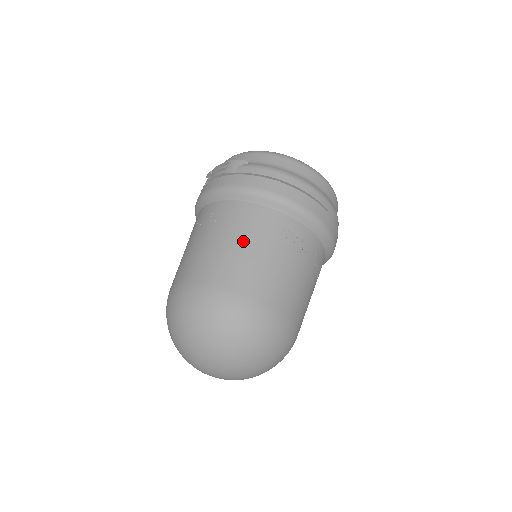
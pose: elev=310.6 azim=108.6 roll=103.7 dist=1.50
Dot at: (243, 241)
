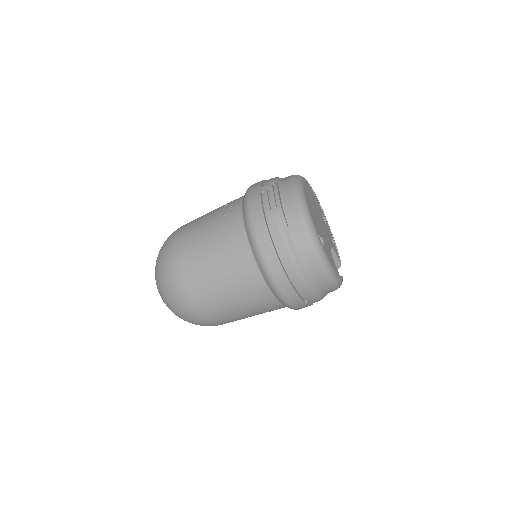
Dot at: (222, 274)
